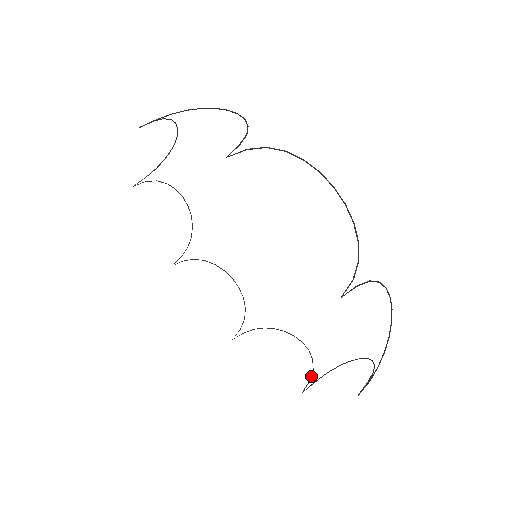
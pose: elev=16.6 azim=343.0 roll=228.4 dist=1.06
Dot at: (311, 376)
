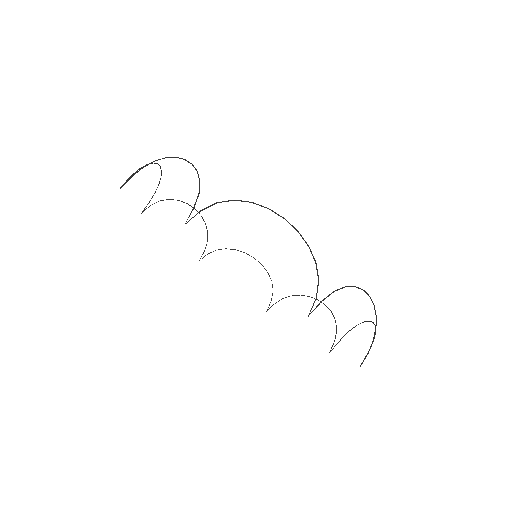
Dot at: occluded
